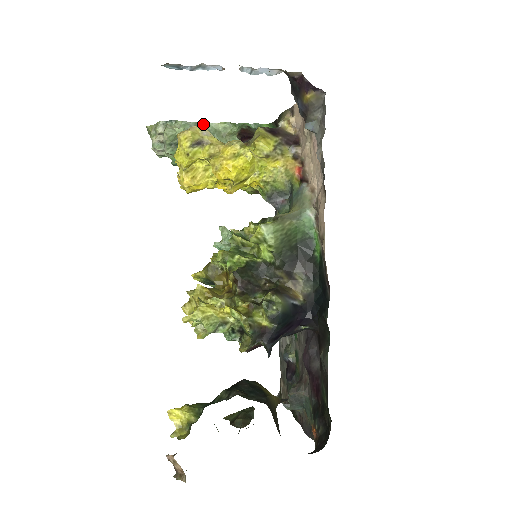
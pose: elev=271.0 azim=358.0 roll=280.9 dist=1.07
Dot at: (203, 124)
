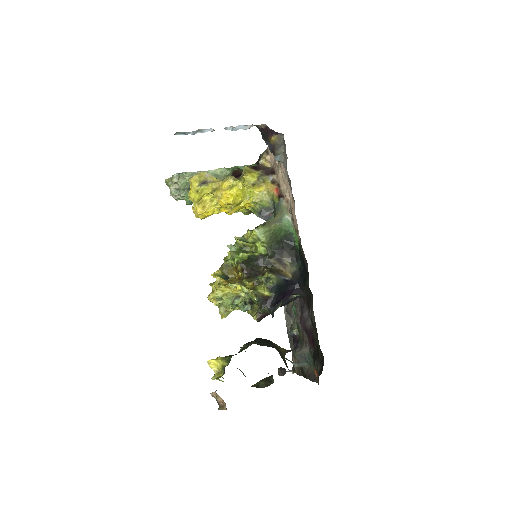
Dot at: occluded
